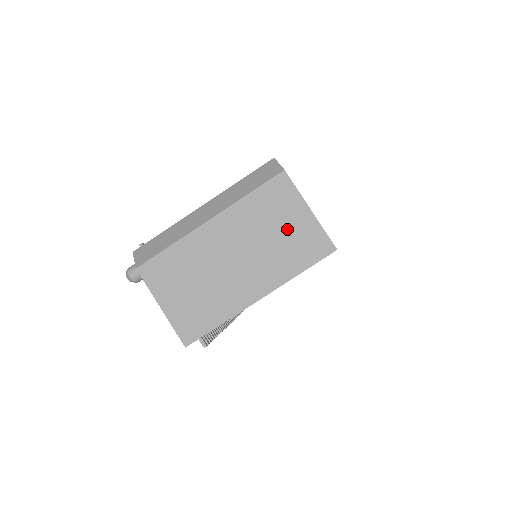
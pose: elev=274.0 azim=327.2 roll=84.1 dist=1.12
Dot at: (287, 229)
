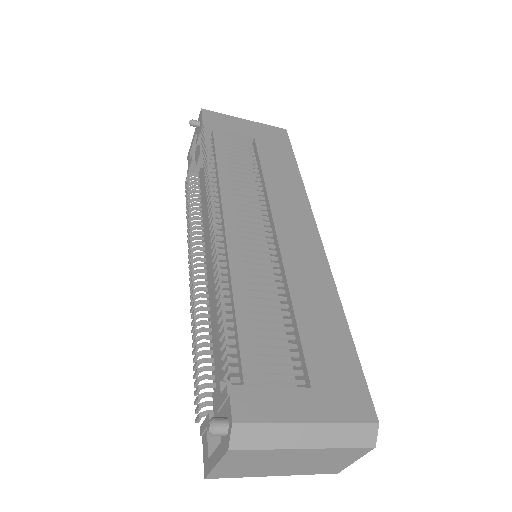
Dot at: (333, 463)
